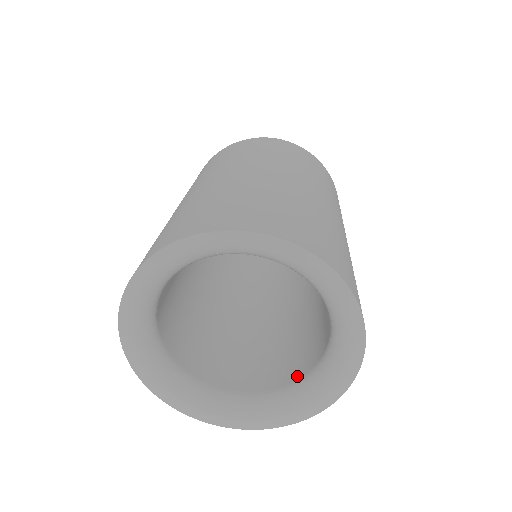
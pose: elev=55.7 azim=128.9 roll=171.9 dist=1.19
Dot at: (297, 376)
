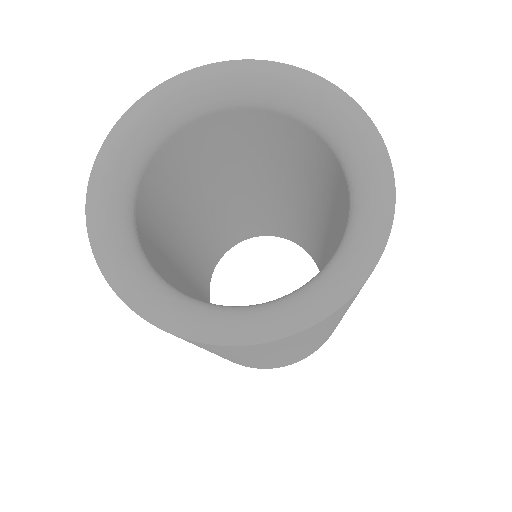
Dot at: occluded
